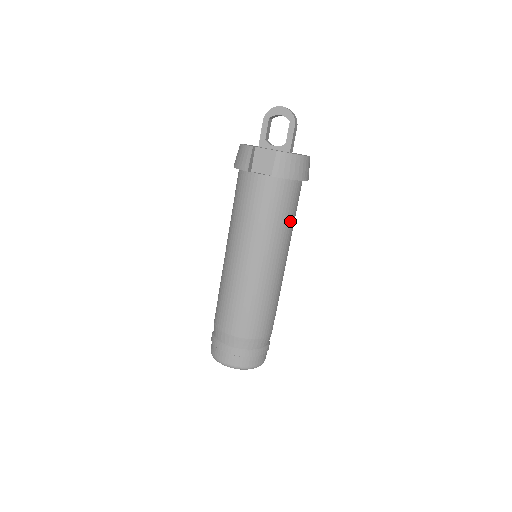
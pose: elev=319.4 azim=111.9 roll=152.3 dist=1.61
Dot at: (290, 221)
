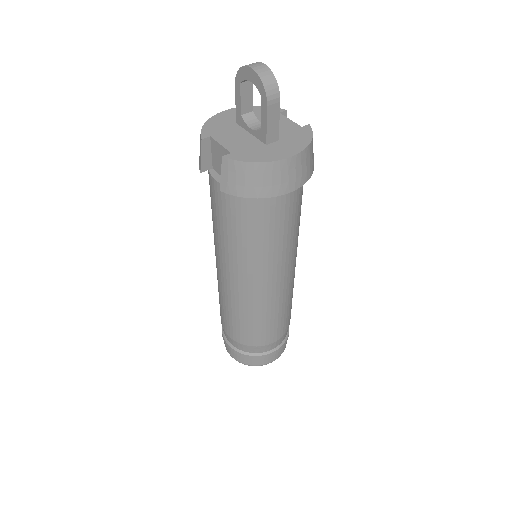
Dot at: (272, 239)
